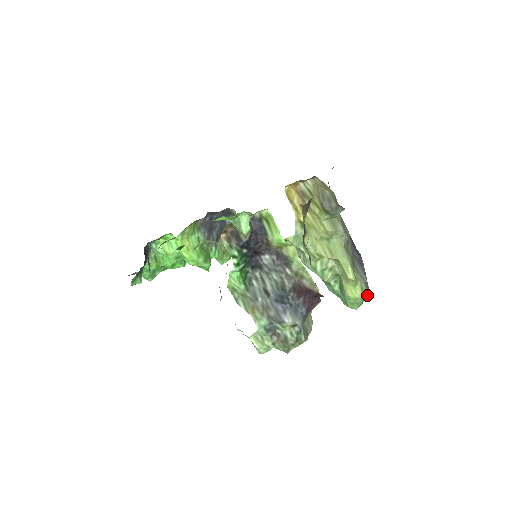
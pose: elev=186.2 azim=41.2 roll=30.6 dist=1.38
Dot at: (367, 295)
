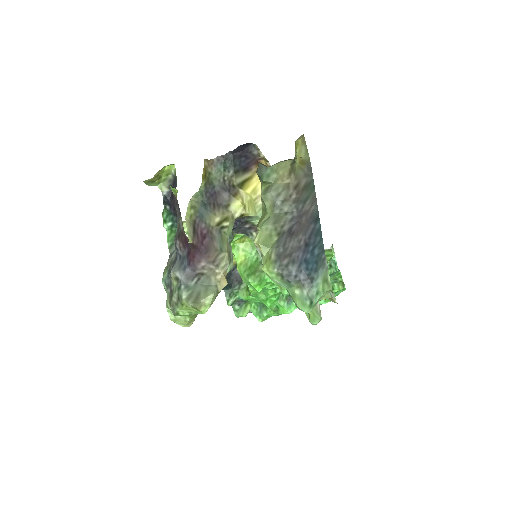
Dot at: (275, 268)
